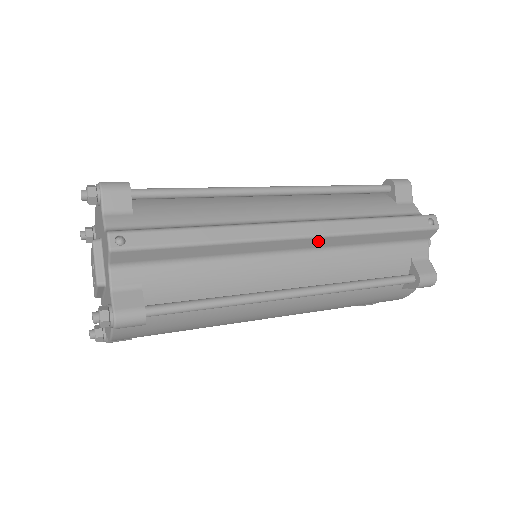
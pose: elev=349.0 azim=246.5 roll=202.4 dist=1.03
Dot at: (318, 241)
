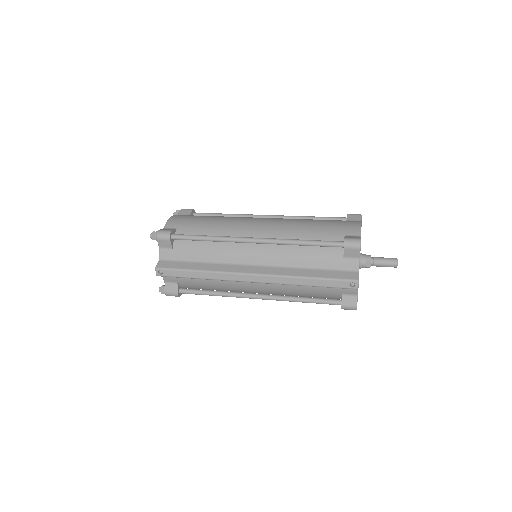
Dot at: (266, 283)
